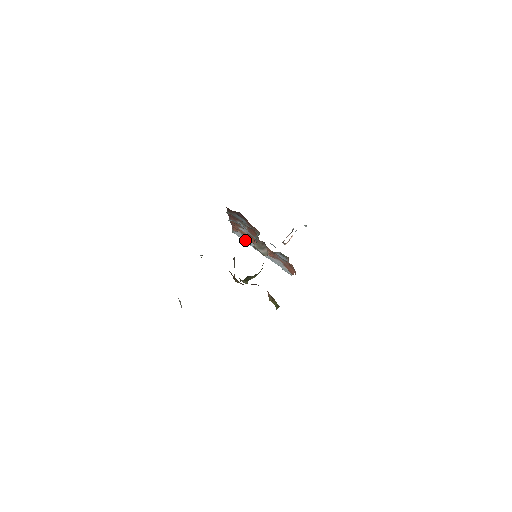
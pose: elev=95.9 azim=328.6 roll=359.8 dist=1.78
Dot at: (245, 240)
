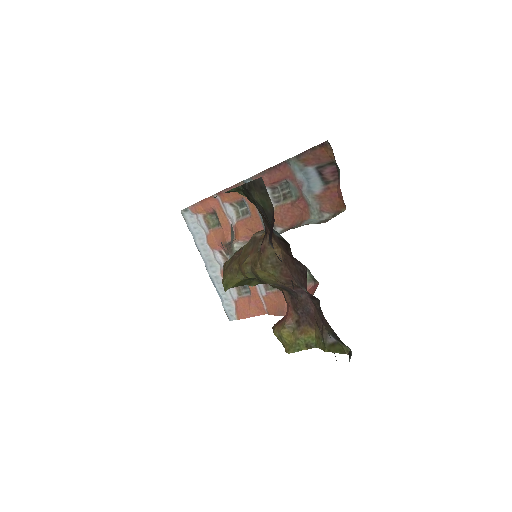
Dot at: (195, 233)
